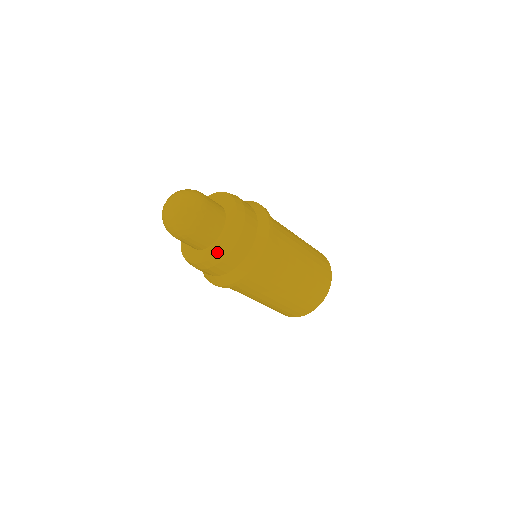
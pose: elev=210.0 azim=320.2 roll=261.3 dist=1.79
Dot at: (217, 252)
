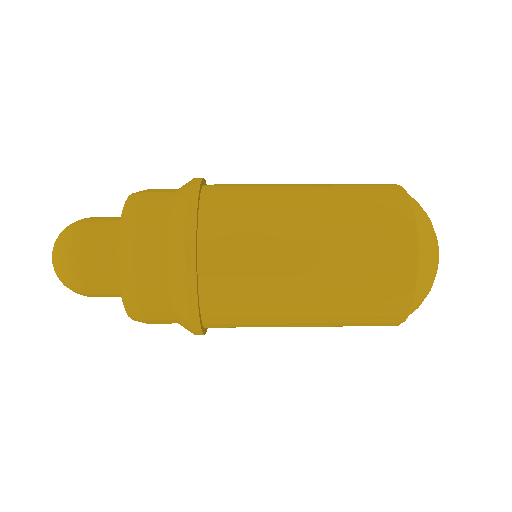
Dot at: occluded
